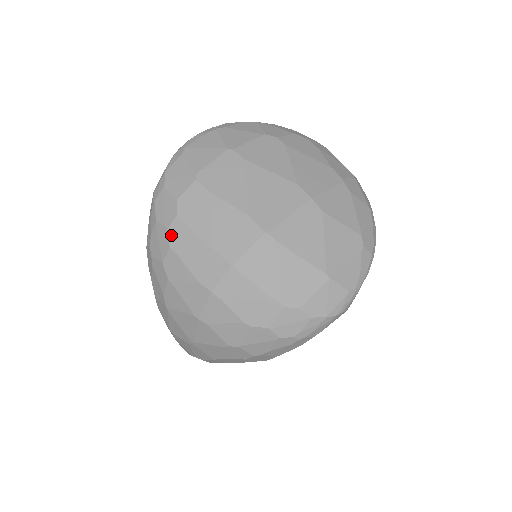
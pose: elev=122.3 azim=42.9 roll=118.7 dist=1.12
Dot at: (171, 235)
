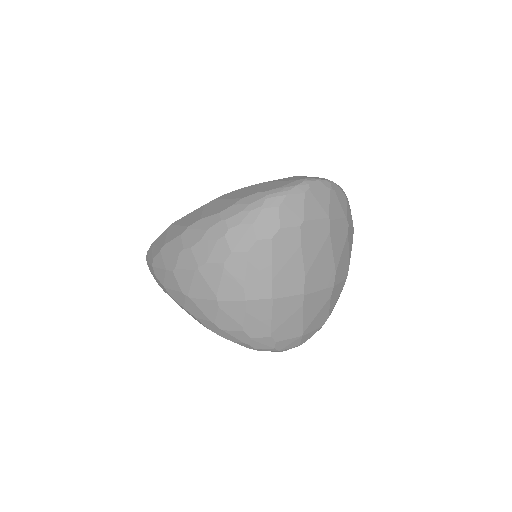
Dot at: (256, 246)
